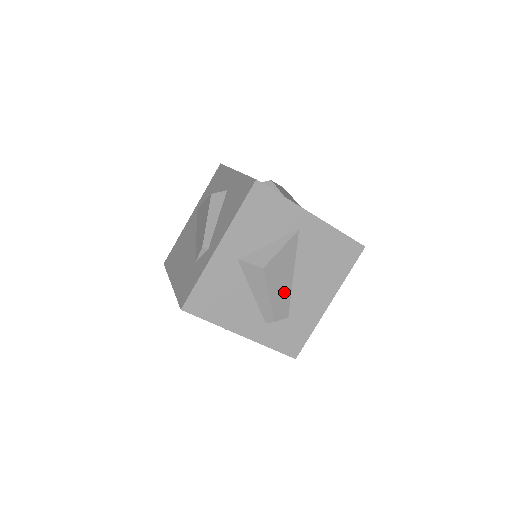
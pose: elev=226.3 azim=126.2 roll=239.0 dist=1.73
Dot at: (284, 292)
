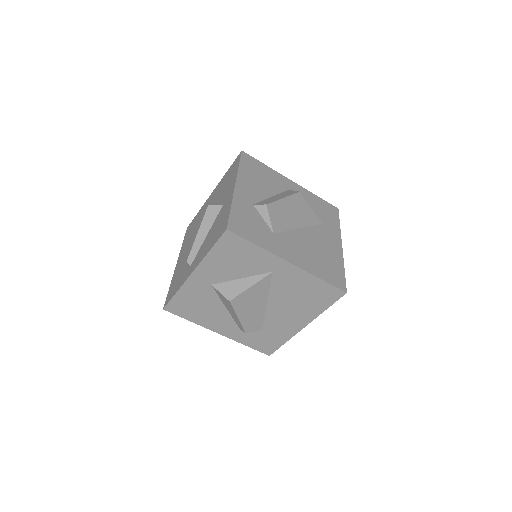
Dot at: (256, 314)
